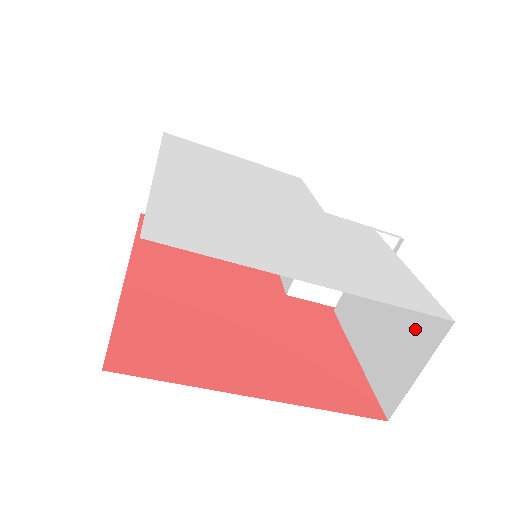
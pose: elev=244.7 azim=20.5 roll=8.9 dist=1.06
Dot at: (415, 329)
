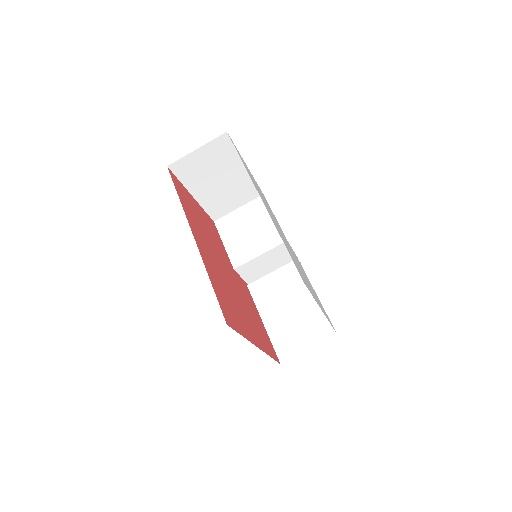
Dot at: (313, 328)
